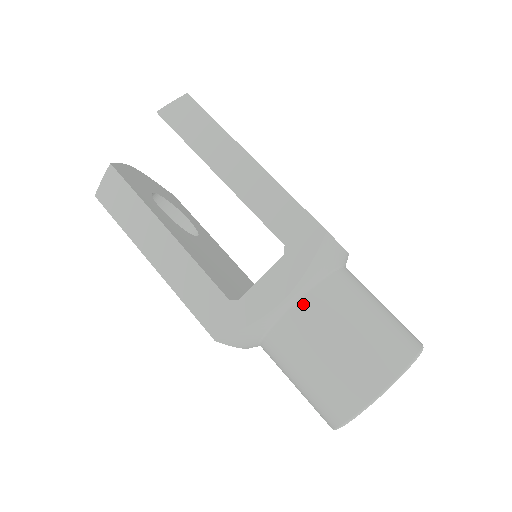
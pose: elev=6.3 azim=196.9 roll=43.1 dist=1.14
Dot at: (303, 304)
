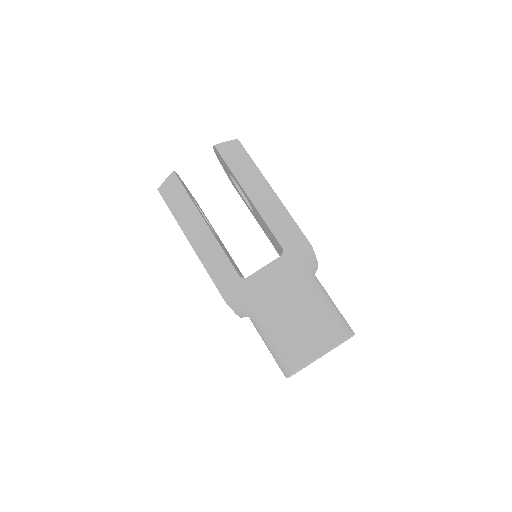
Dot at: (287, 289)
